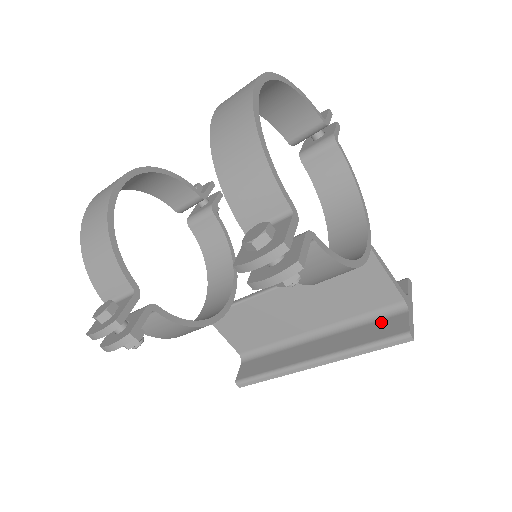
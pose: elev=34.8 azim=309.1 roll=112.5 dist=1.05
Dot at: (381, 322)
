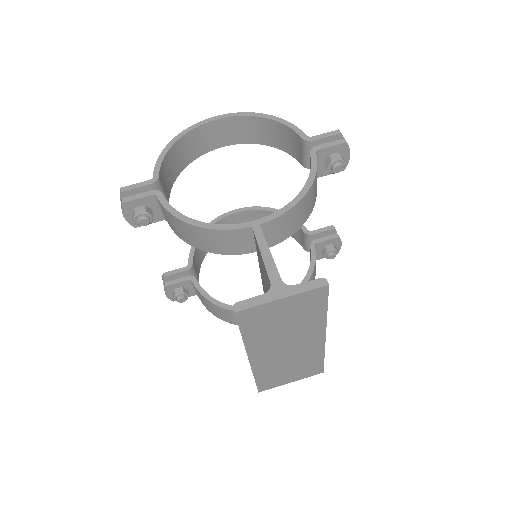
Dot at: occluded
